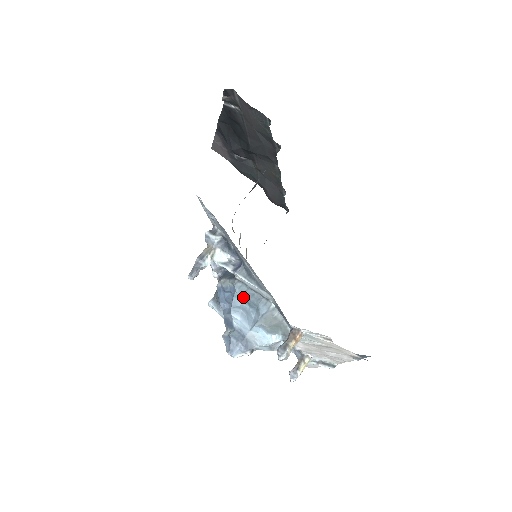
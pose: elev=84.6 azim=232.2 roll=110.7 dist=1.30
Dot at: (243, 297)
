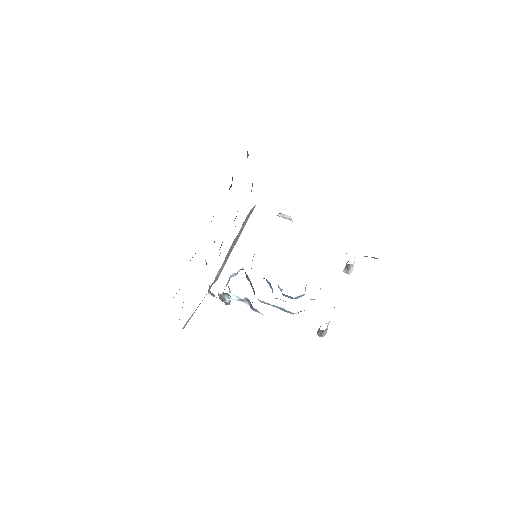
Dot at: occluded
